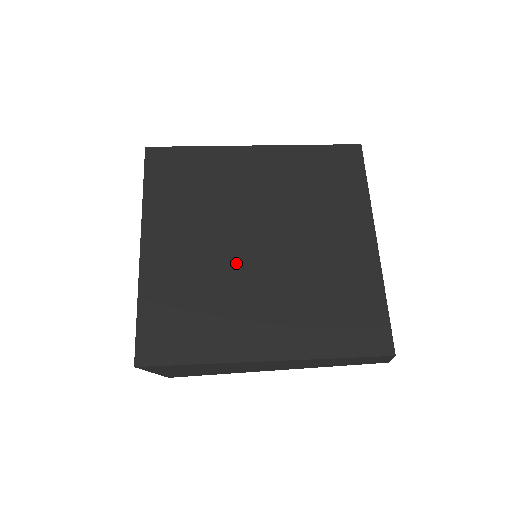
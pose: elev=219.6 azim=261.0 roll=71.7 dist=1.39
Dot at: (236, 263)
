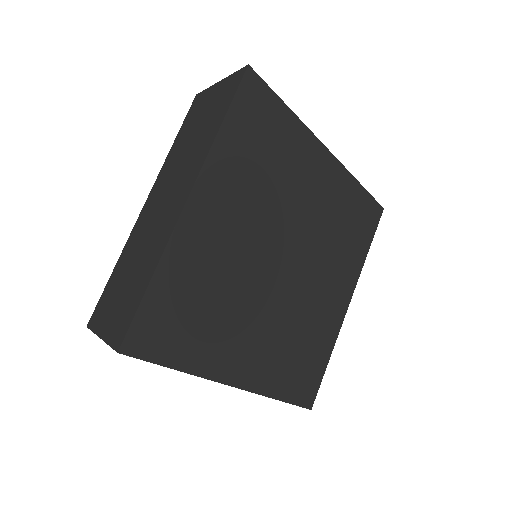
Dot at: (259, 273)
